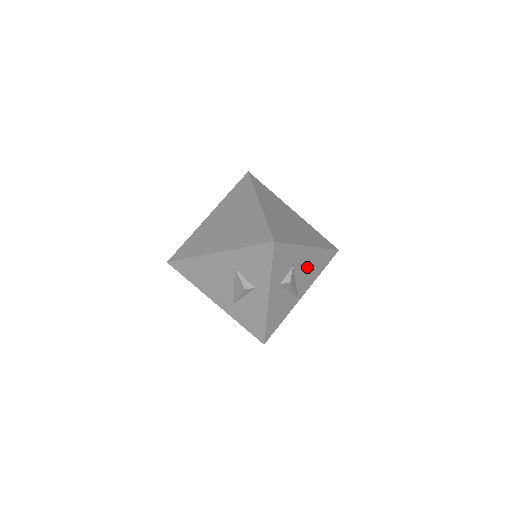
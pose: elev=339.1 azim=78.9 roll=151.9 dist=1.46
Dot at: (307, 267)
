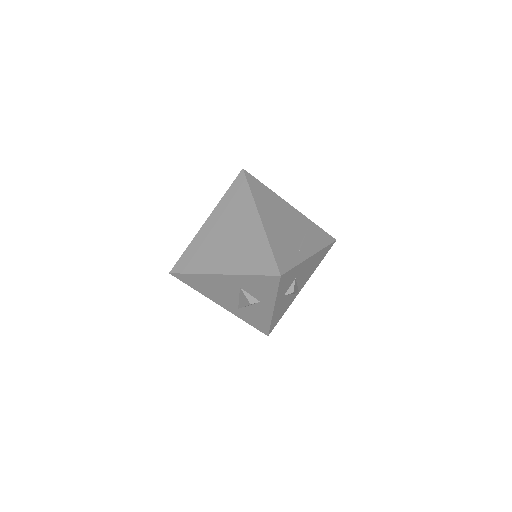
Dot at: (308, 269)
